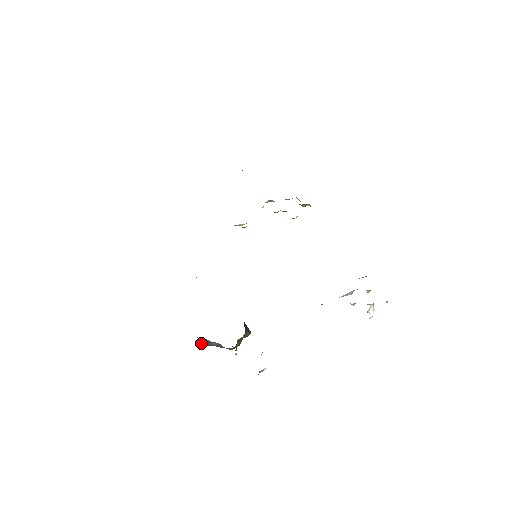
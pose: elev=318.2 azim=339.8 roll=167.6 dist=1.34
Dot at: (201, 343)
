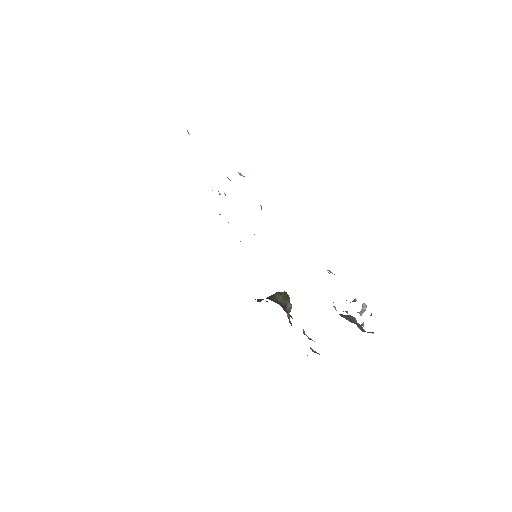
Dot at: occluded
